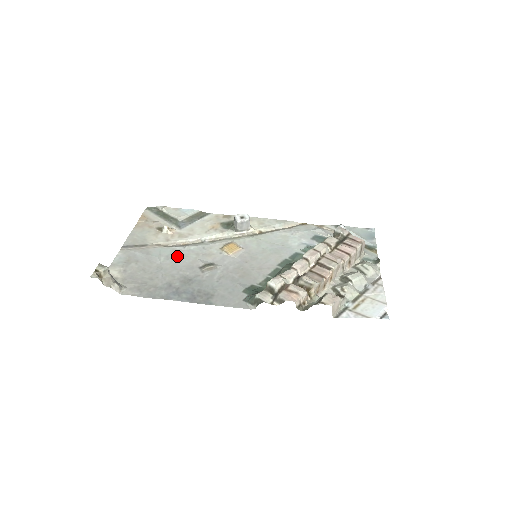
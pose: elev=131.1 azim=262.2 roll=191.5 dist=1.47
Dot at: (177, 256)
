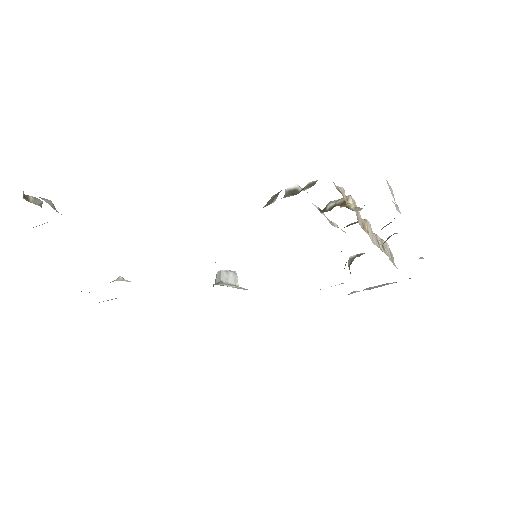
Dot at: occluded
